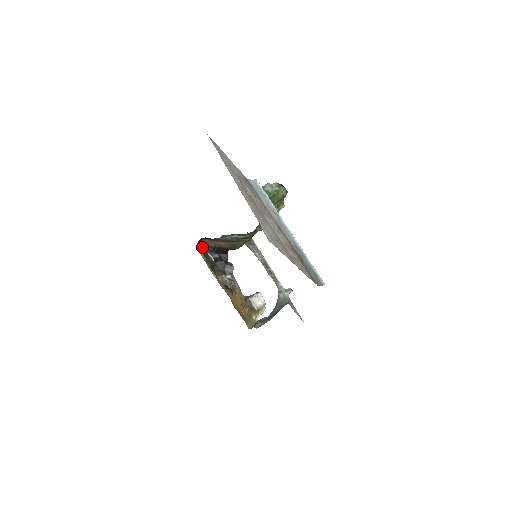
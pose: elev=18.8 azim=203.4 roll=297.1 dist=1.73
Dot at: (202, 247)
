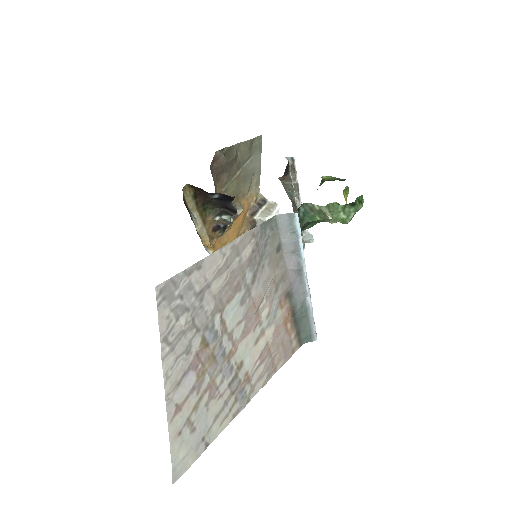
Dot at: occluded
